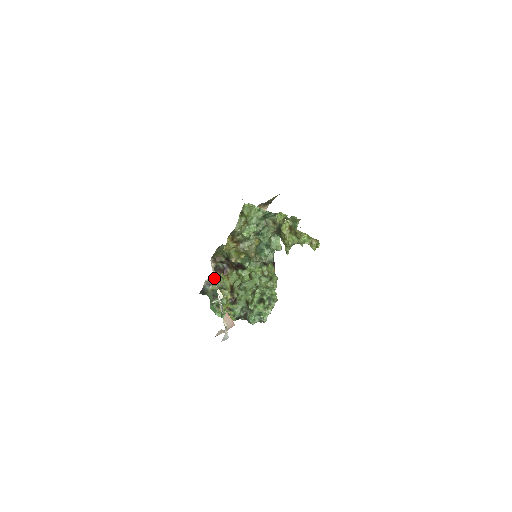
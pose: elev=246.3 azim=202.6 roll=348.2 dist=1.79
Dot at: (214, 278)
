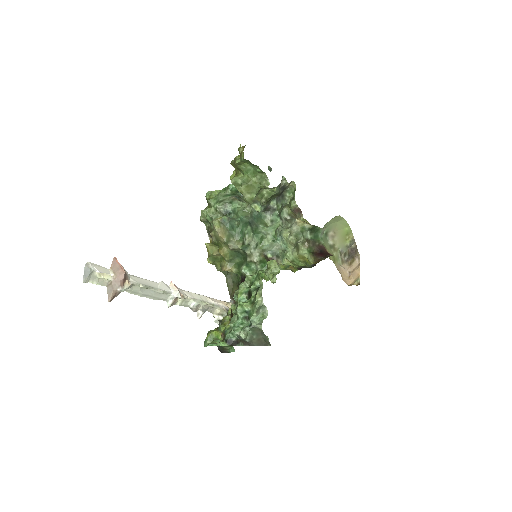
Dot at: (196, 294)
